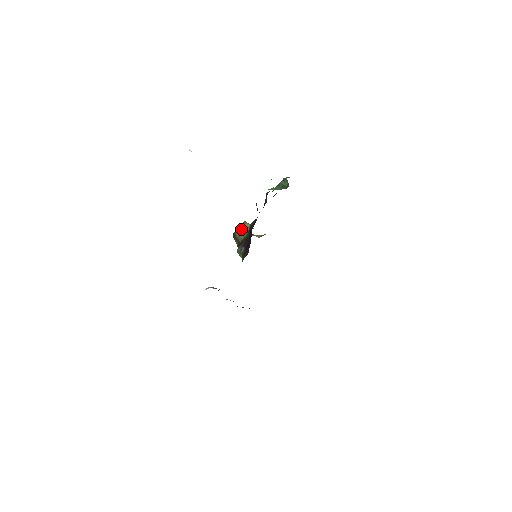
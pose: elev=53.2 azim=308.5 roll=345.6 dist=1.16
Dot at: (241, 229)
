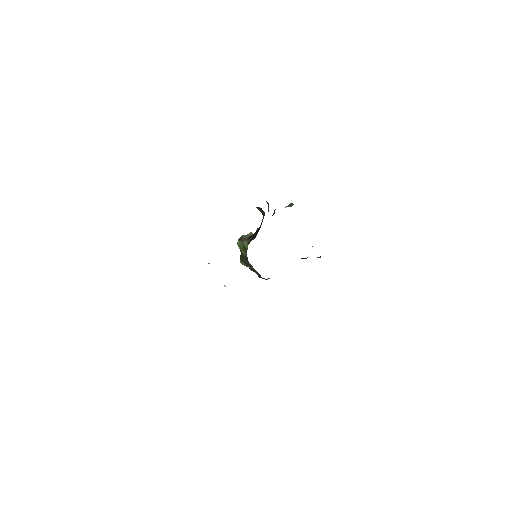
Dot at: (247, 234)
